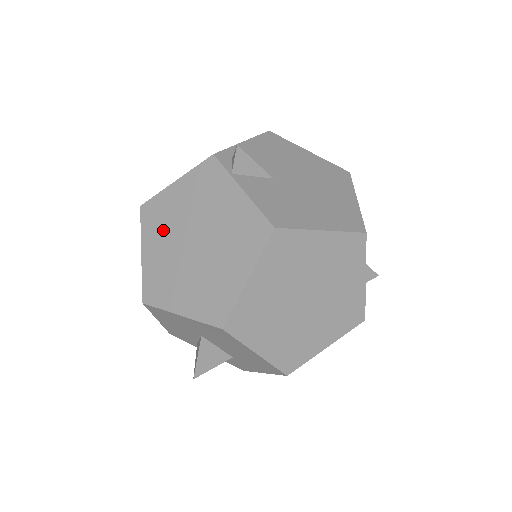
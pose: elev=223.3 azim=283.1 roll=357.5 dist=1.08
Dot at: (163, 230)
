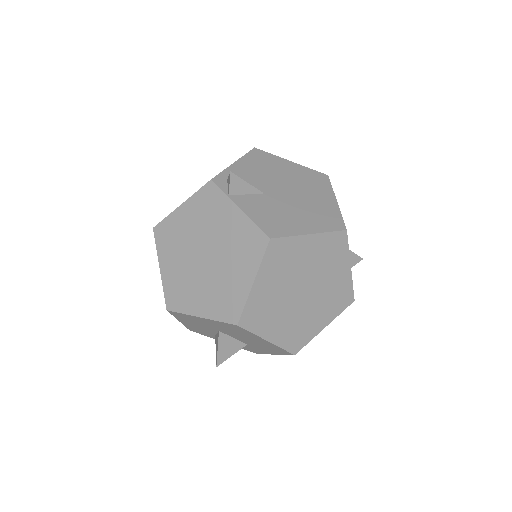
Dot at: (176, 247)
